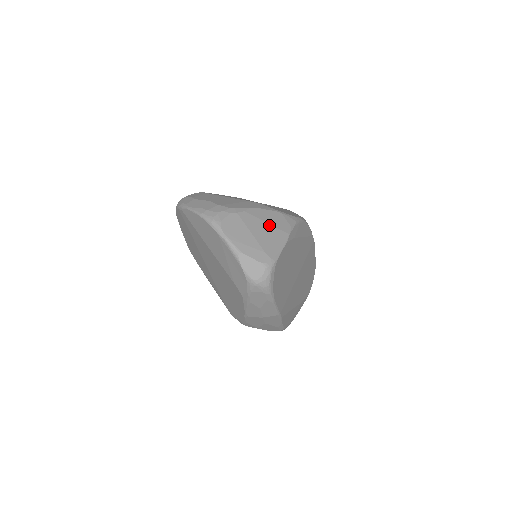
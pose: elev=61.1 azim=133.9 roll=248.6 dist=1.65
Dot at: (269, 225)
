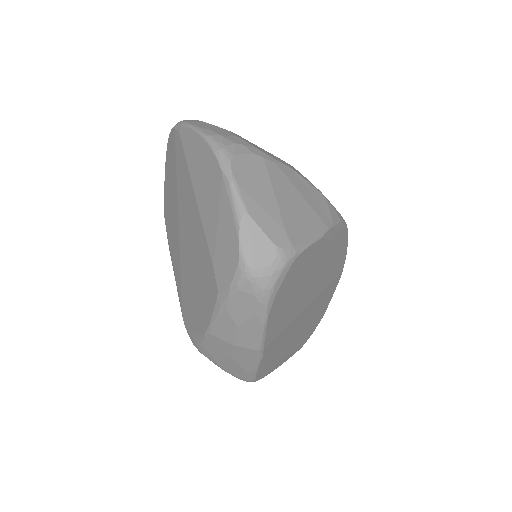
Dot at: (304, 200)
